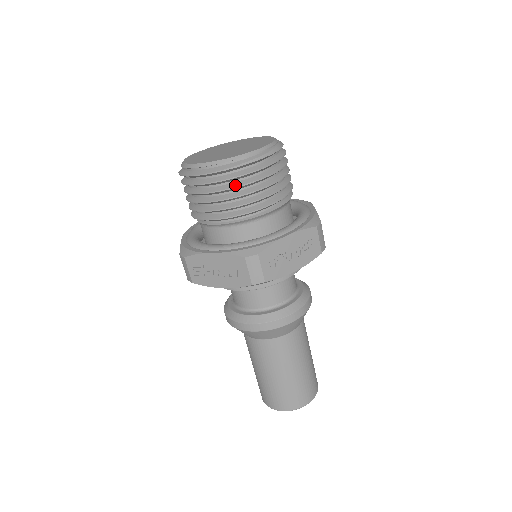
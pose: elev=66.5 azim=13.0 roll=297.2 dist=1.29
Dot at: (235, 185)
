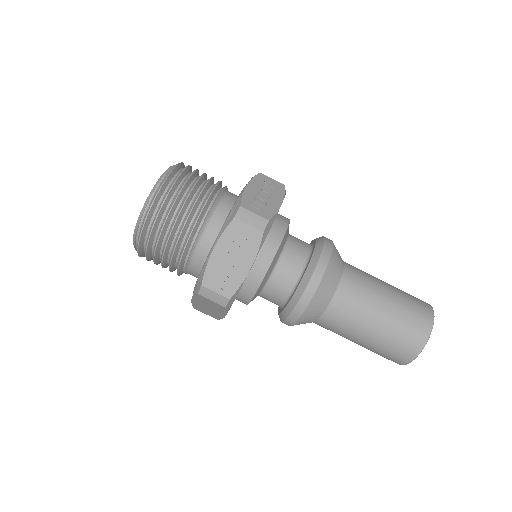
Dot at: (176, 195)
